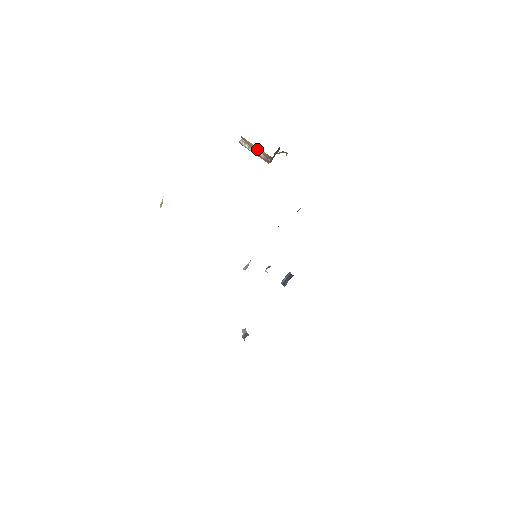
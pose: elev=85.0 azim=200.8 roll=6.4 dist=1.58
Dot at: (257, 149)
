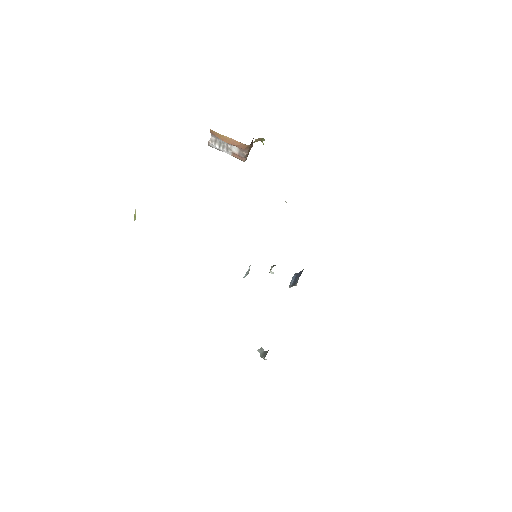
Dot at: (230, 141)
